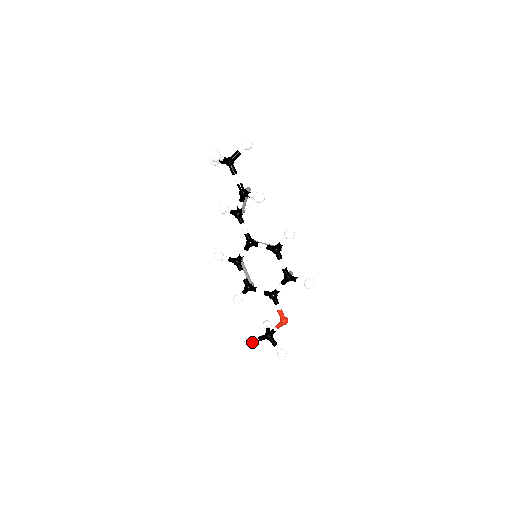
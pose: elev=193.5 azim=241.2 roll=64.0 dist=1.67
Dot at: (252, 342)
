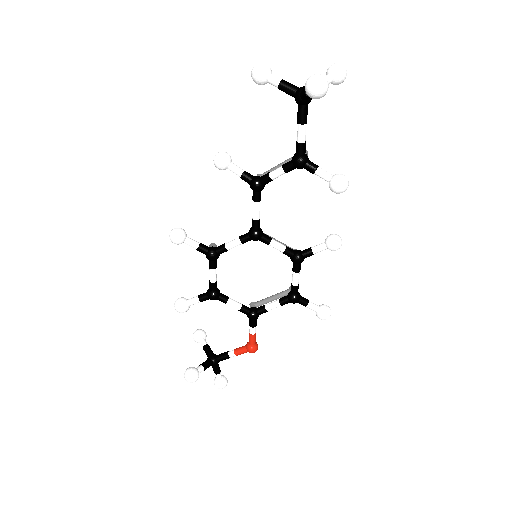
Dot at: occluded
